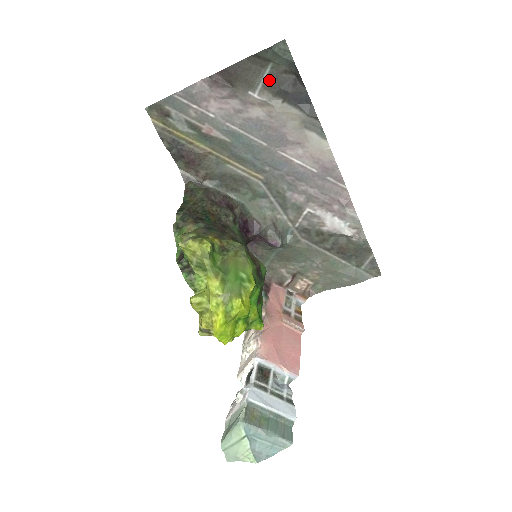
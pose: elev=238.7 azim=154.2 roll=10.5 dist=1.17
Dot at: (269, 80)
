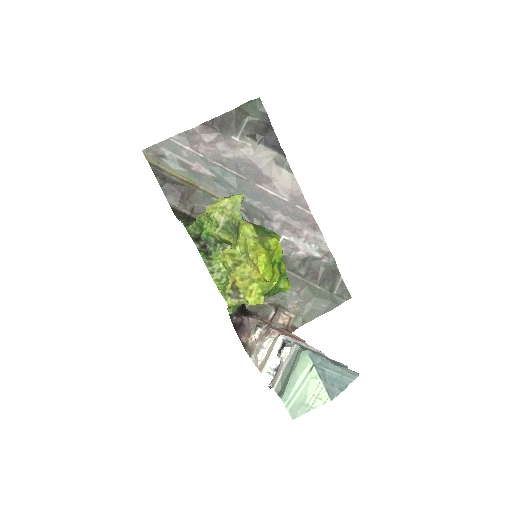
Dot at: (247, 128)
